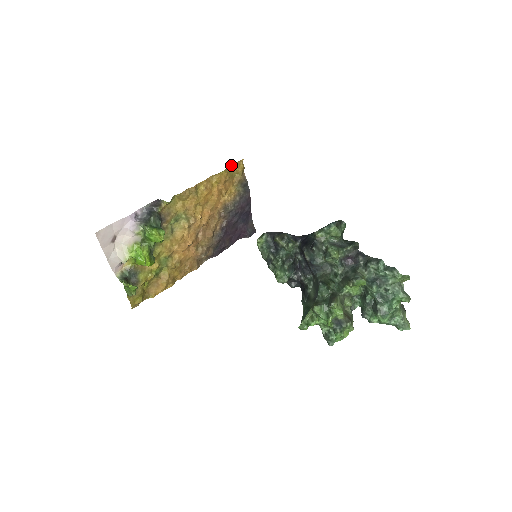
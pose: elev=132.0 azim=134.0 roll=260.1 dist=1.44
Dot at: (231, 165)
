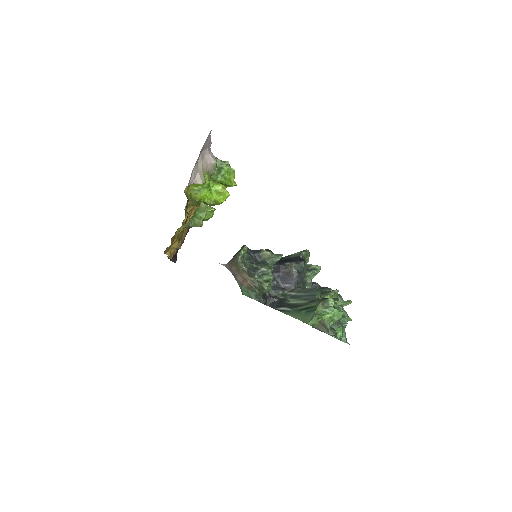
Dot at: occluded
